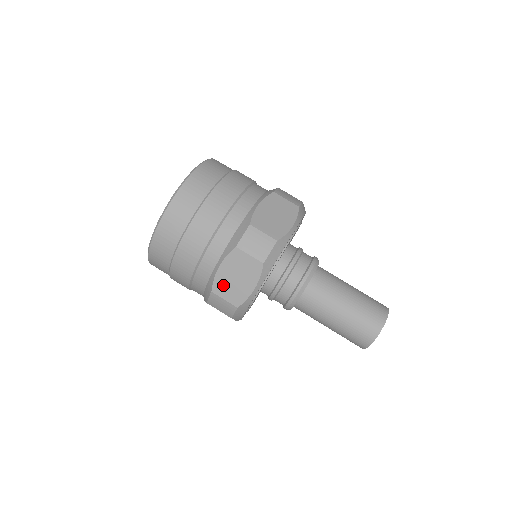
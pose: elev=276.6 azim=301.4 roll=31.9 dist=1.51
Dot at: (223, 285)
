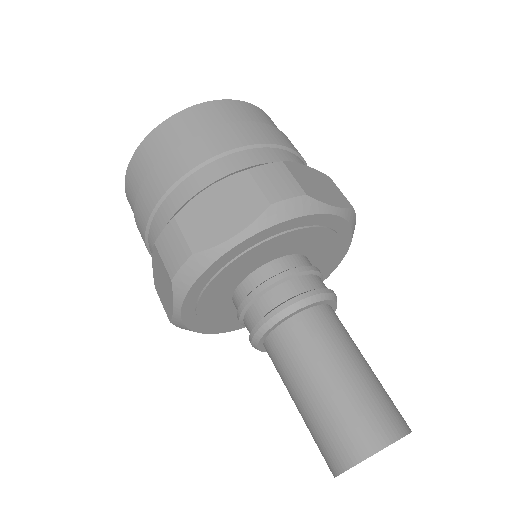
Dot at: (158, 286)
